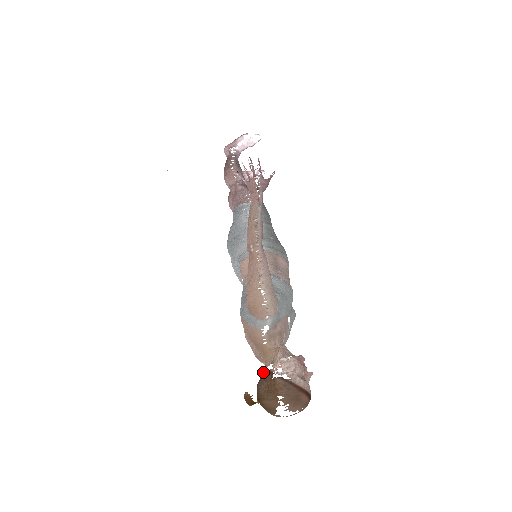
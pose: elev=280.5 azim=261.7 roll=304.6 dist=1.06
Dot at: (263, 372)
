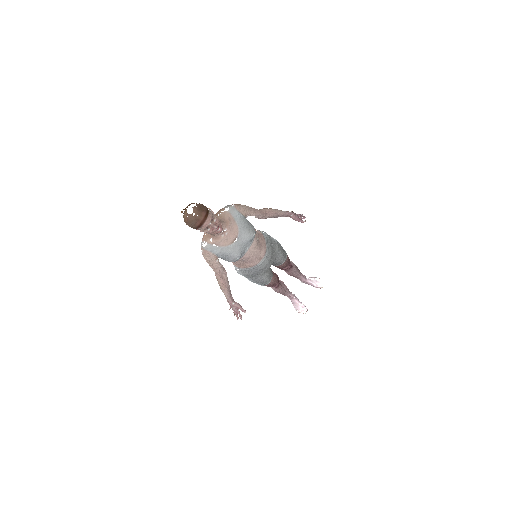
Dot at: occluded
